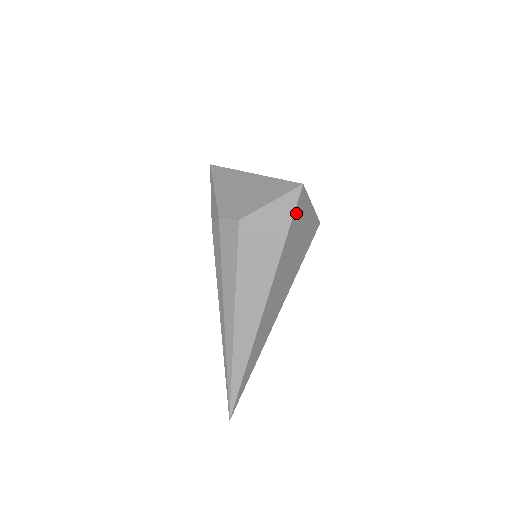
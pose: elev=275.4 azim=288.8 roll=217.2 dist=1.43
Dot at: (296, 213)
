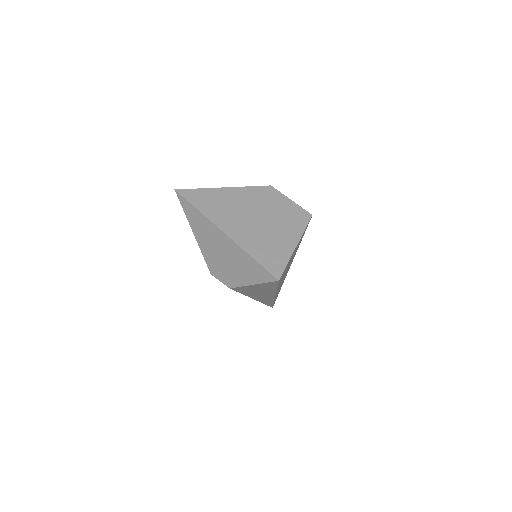
Dot at: (280, 280)
